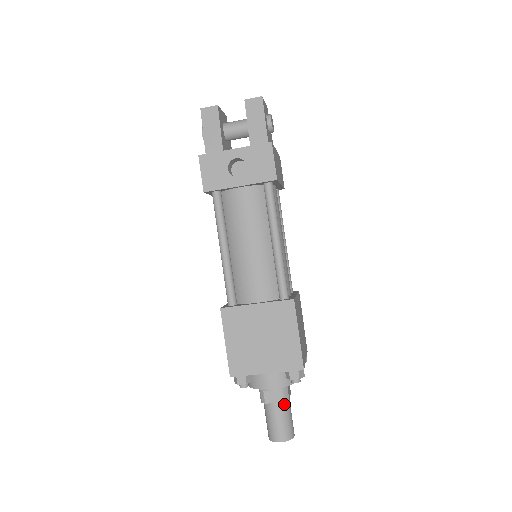
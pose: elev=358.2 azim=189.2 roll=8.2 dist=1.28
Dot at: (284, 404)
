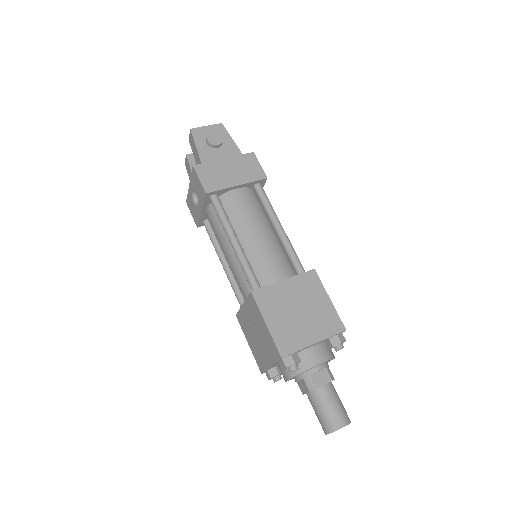
Dot at: (315, 394)
